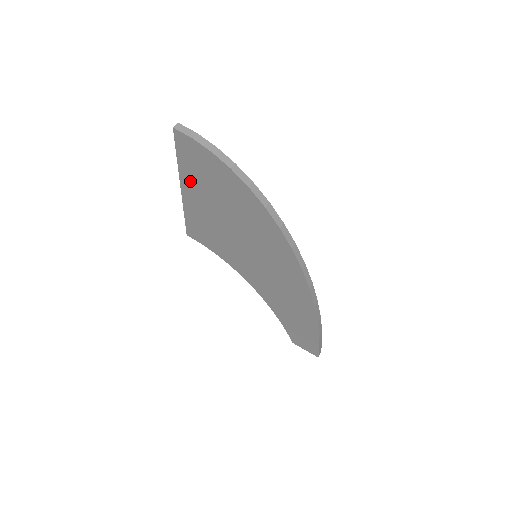
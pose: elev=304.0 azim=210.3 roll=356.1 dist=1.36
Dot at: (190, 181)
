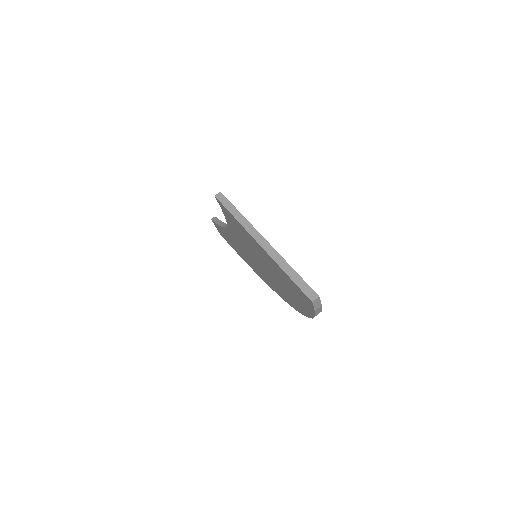
Dot at: (274, 264)
